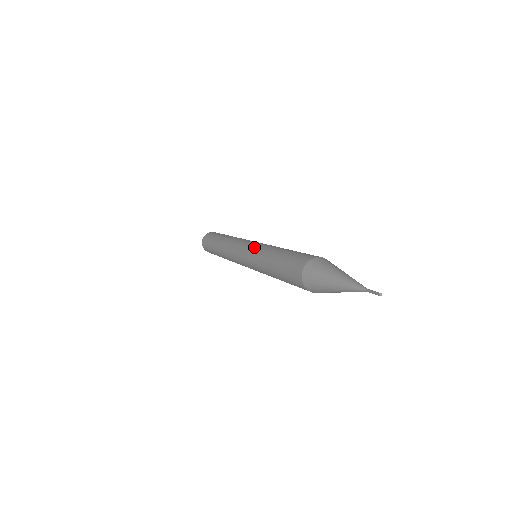
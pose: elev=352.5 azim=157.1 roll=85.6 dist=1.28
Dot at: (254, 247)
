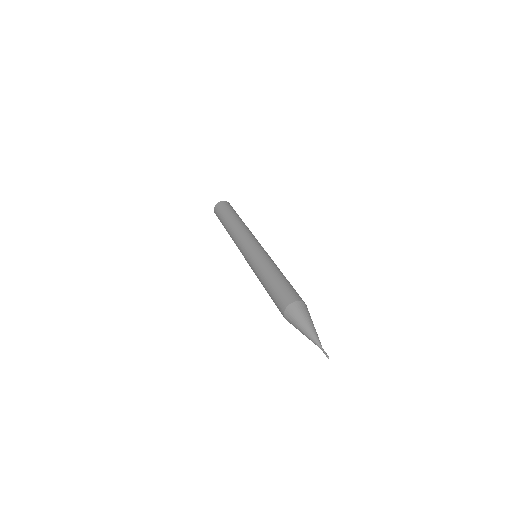
Dot at: (258, 254)
